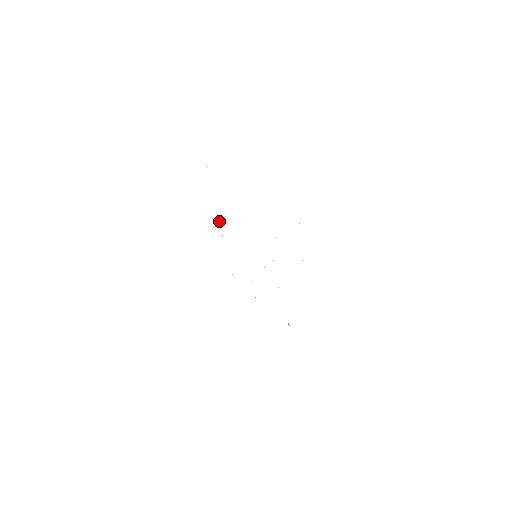
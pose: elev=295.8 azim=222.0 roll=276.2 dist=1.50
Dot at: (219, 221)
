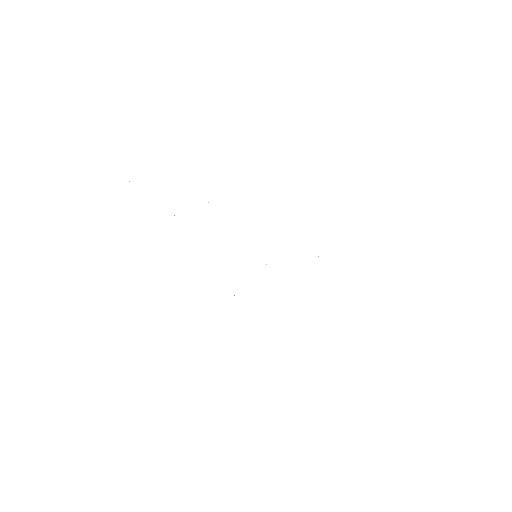
Dot at: occluded
